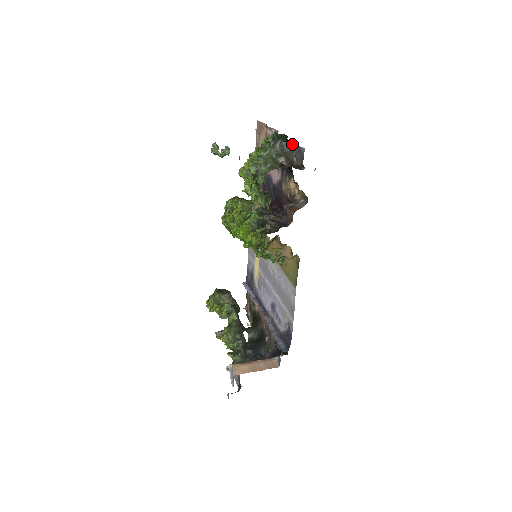
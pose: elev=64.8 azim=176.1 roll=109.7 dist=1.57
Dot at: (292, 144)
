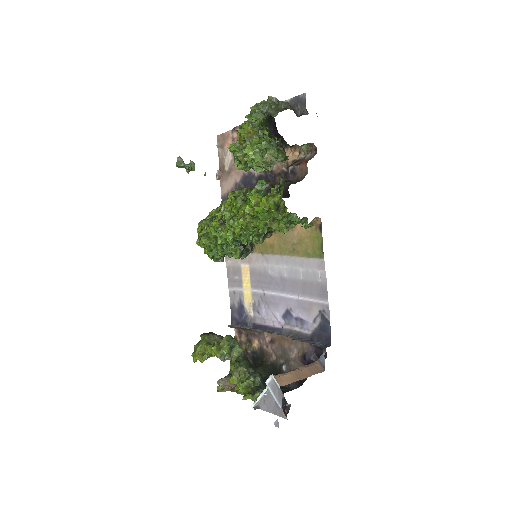
Dot at: (286, 101)
